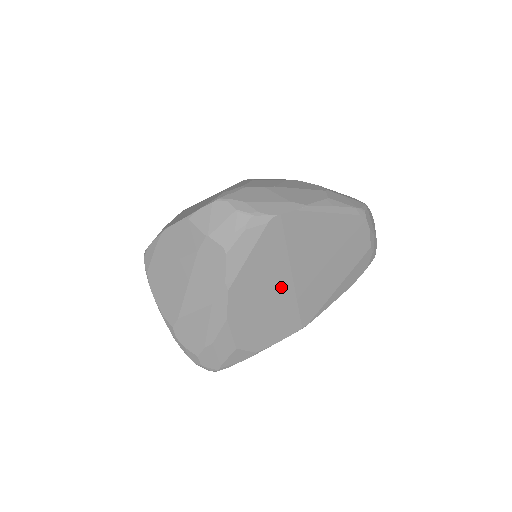
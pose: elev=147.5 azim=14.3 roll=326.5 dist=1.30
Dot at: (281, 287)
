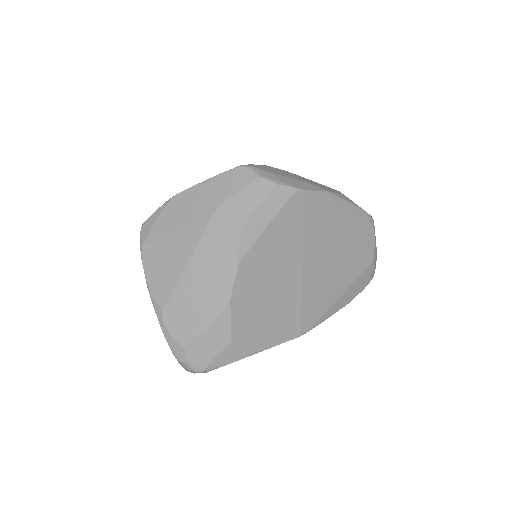
Dot at: (290, 276)
